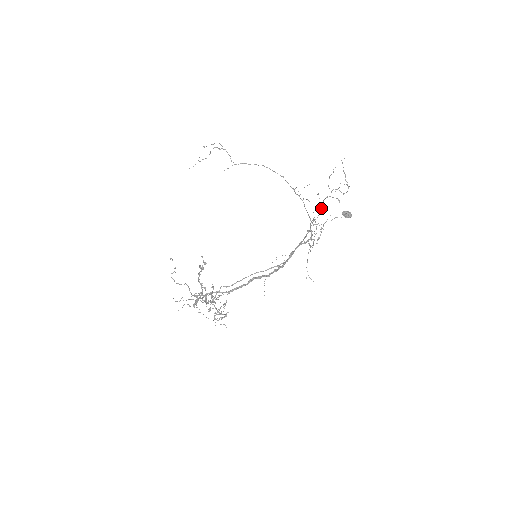
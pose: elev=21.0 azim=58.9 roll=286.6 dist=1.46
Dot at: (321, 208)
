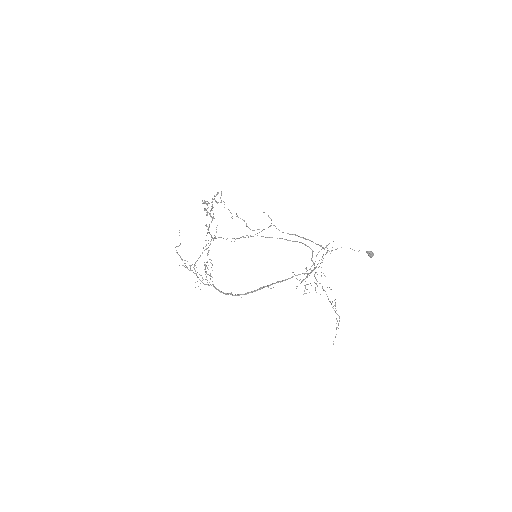
Dot at: occluded
